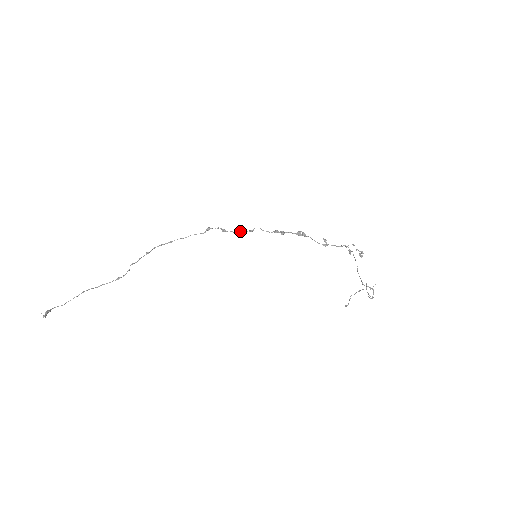
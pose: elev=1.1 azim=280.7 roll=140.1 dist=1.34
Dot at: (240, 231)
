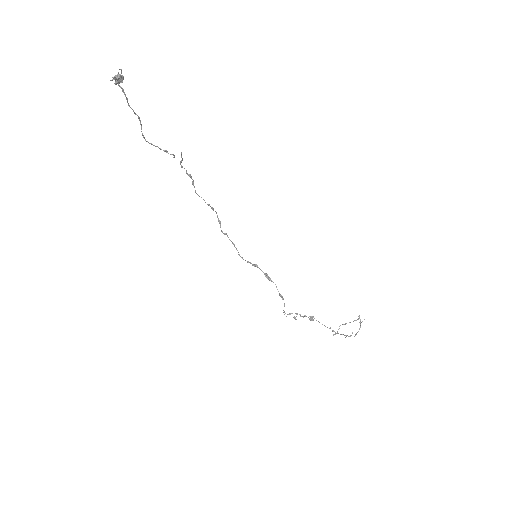
Dot at: occluded
